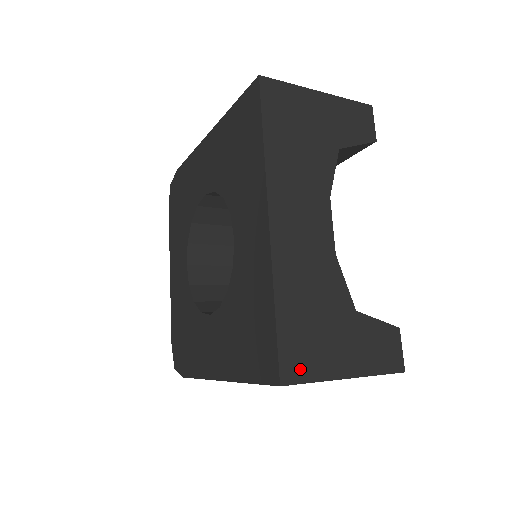
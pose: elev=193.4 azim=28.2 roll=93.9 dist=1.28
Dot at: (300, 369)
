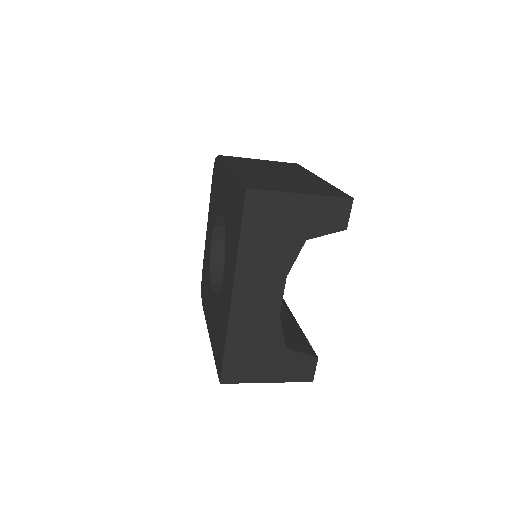
Dot at: (235, 376)
